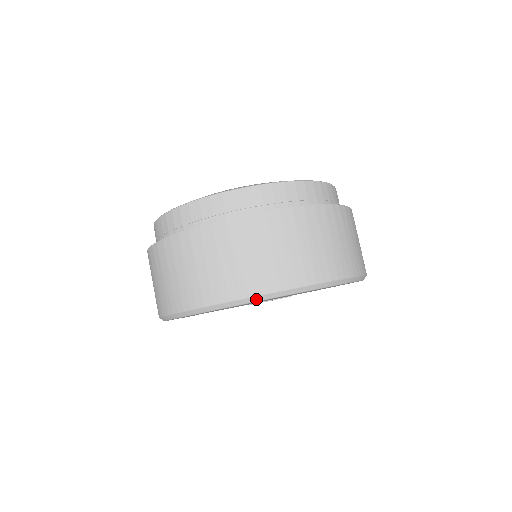
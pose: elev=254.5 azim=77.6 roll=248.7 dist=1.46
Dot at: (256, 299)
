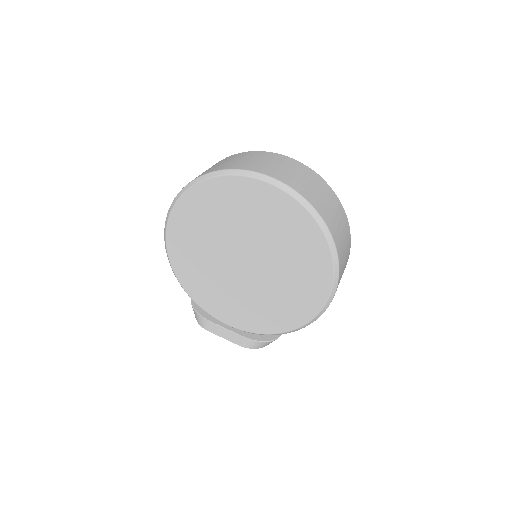
Dot at: (268, 179)
